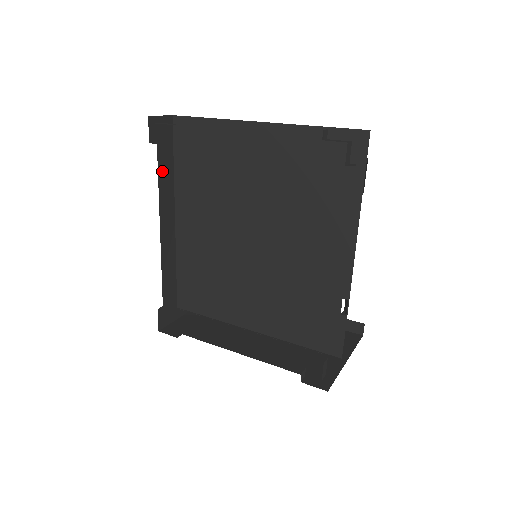
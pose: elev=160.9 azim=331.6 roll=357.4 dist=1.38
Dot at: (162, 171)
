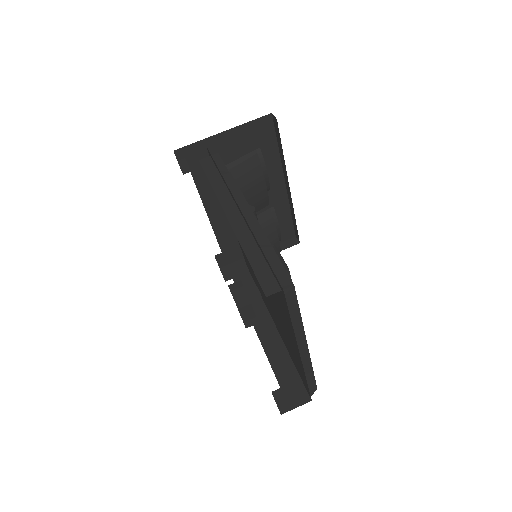
Dot at: occluded
